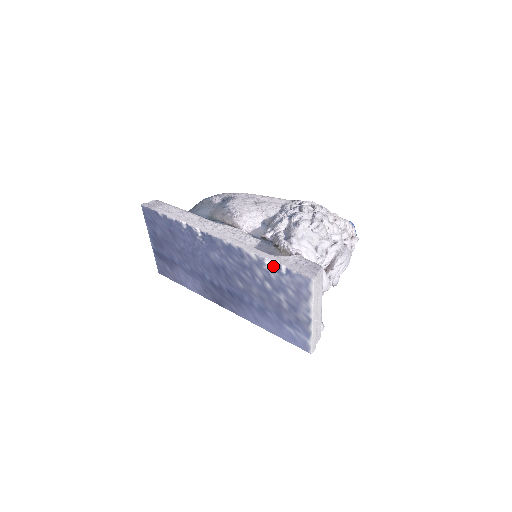
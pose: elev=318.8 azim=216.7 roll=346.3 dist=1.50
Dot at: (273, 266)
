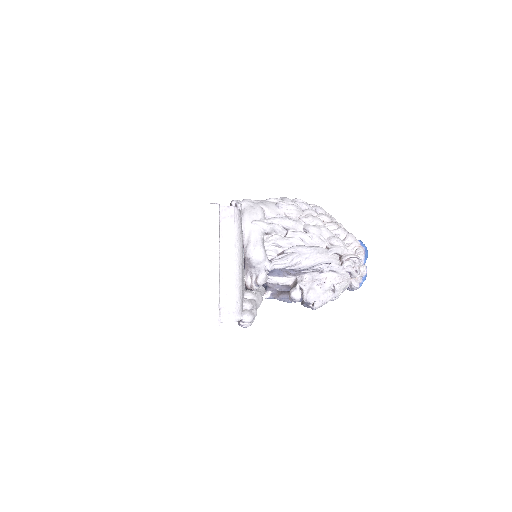
Dot at: occluded
